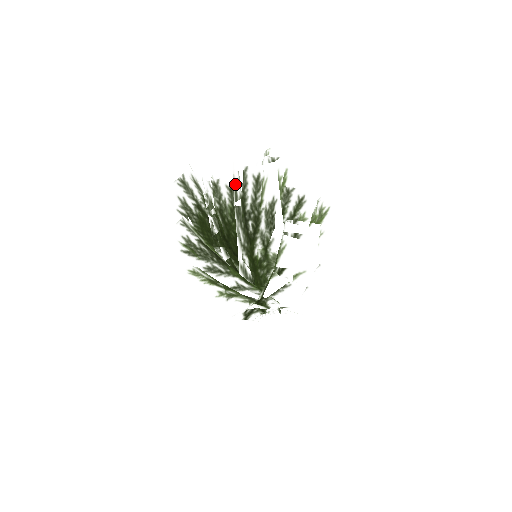
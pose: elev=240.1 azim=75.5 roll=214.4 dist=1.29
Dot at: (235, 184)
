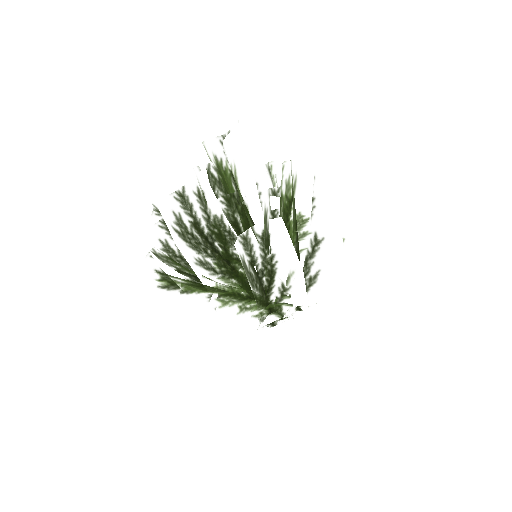
Dot at: (168, 228)
